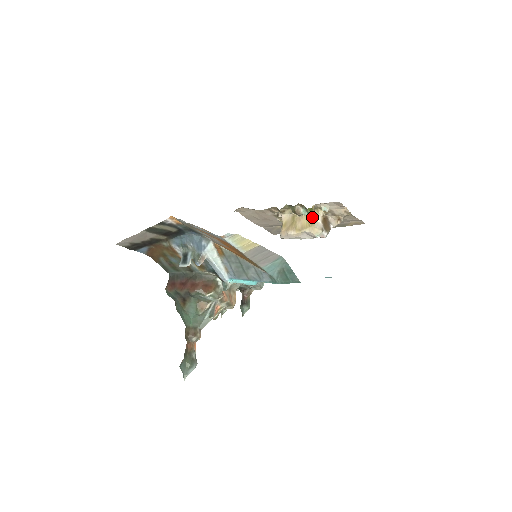
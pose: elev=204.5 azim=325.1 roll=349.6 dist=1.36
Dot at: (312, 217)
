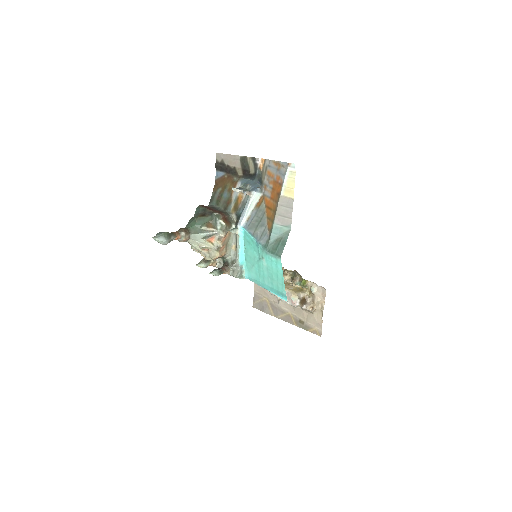
Dot at: (299, 290)
